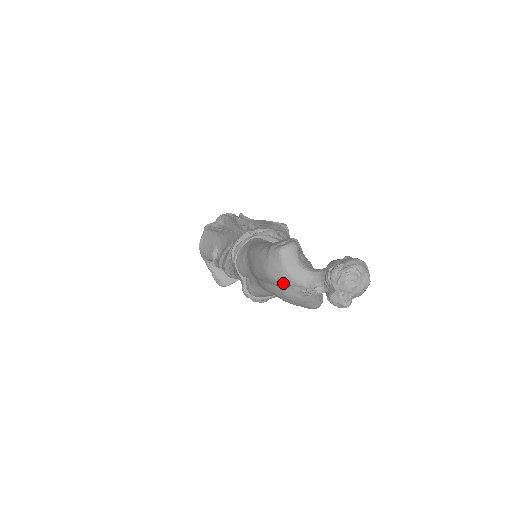
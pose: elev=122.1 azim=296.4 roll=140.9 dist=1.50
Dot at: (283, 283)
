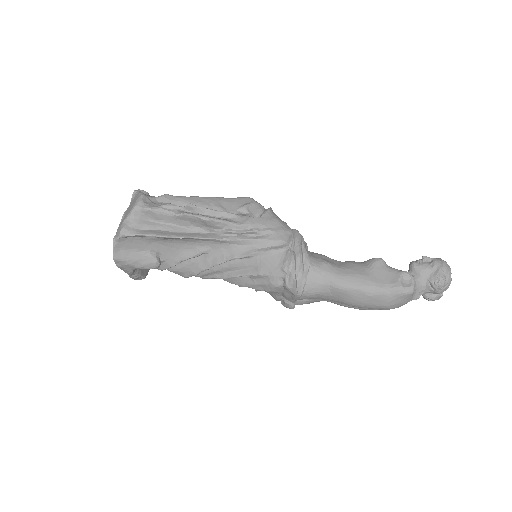
Dot at: (398, 307)
